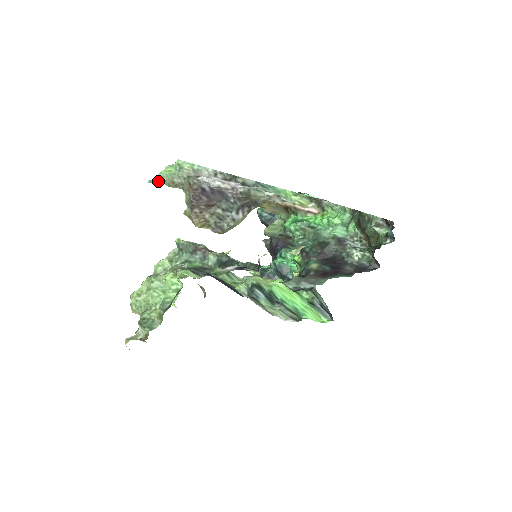
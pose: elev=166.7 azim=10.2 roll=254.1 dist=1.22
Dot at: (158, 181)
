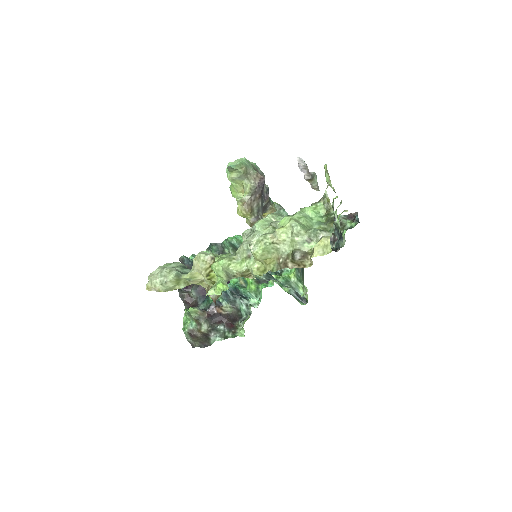
Dot at: (238, 167)
